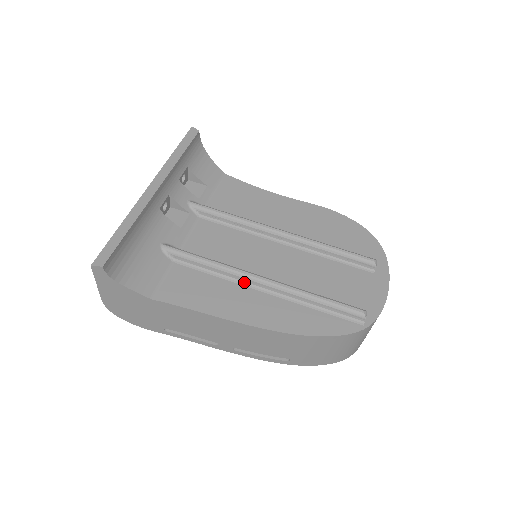
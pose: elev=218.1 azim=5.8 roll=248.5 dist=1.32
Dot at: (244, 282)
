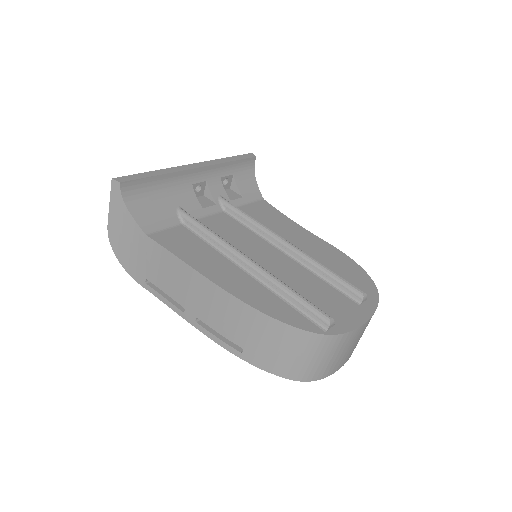
Dot at: (232, 258)
